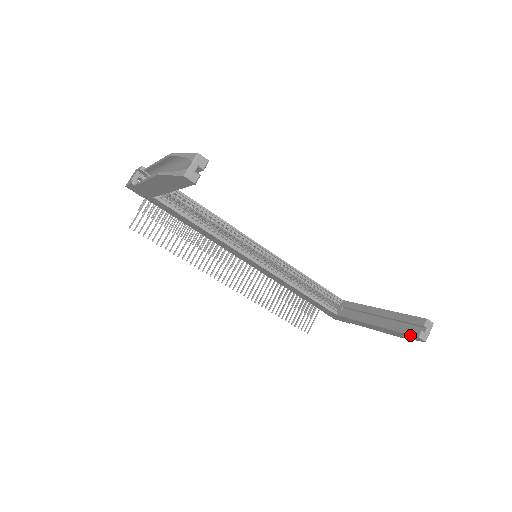
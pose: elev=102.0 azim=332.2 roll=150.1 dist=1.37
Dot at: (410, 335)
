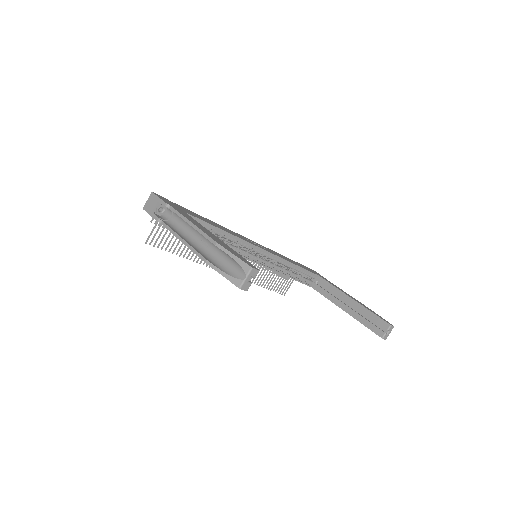
Dot at: (375, 333)
